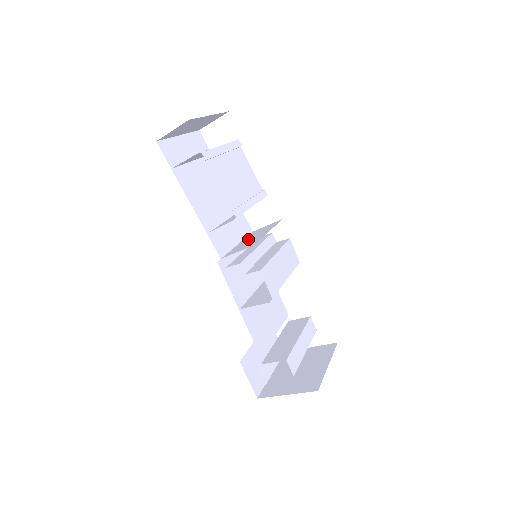
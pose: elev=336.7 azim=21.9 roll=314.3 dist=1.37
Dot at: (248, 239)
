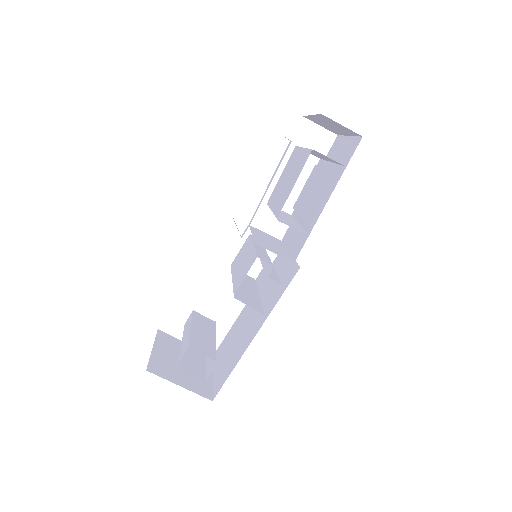
Dot at: (263, 238)
